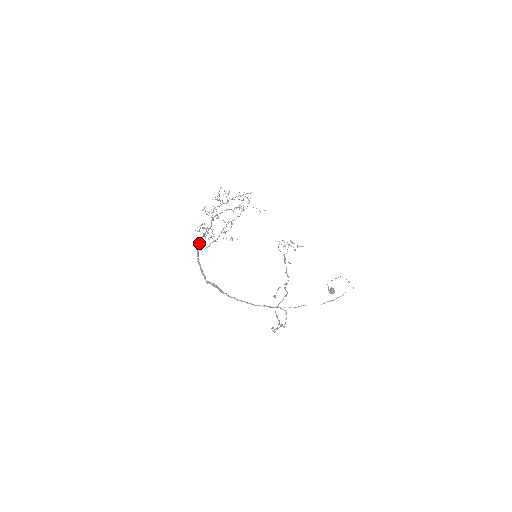
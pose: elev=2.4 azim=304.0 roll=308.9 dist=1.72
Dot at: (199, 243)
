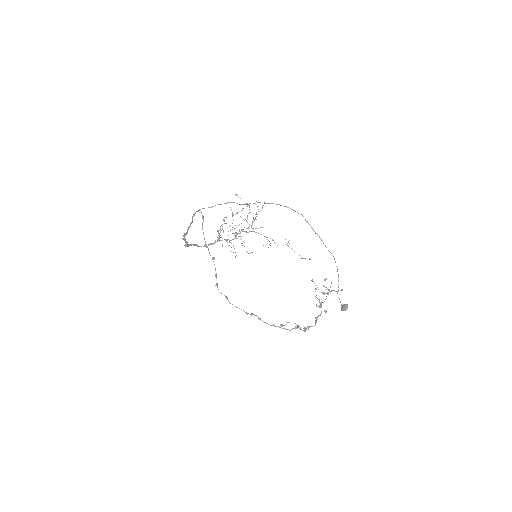
Dot at: occluded
